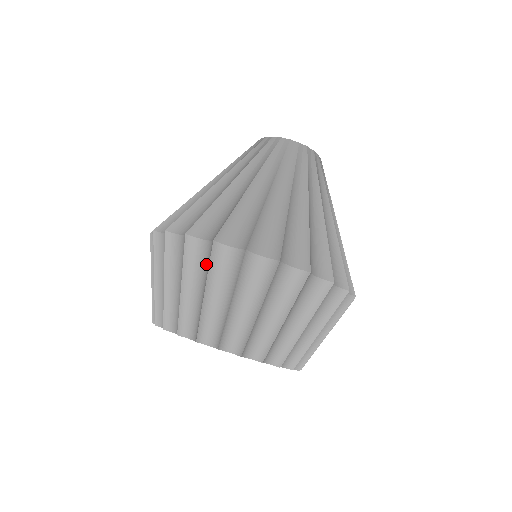
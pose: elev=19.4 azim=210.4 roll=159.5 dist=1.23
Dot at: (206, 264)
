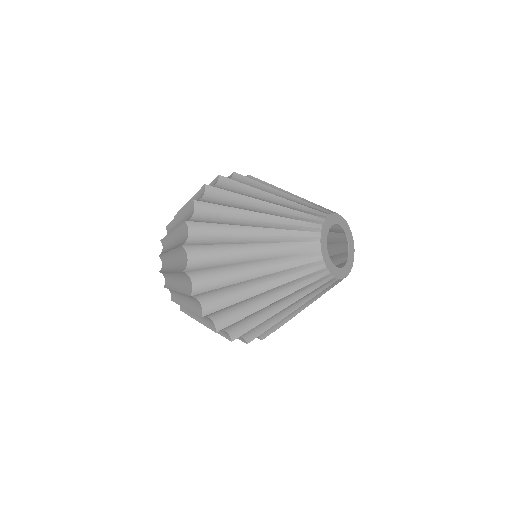
Dot at: (194, 307)
